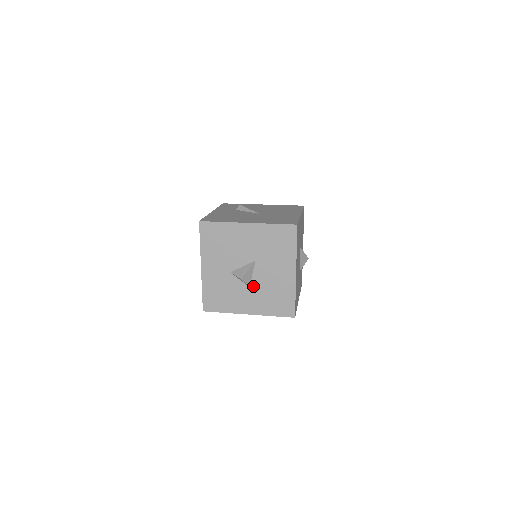
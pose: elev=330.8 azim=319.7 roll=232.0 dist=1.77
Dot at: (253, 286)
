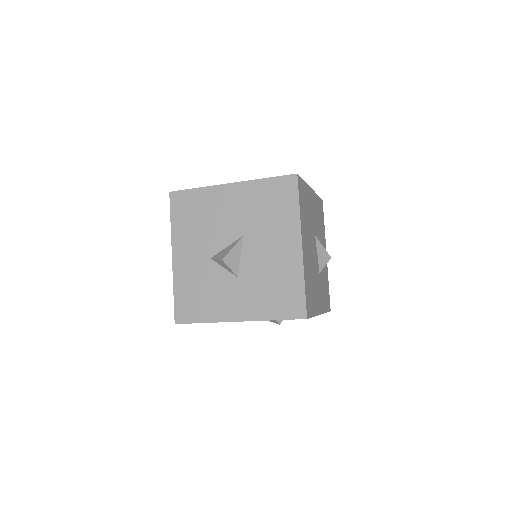
Dot at: (242, 275)
